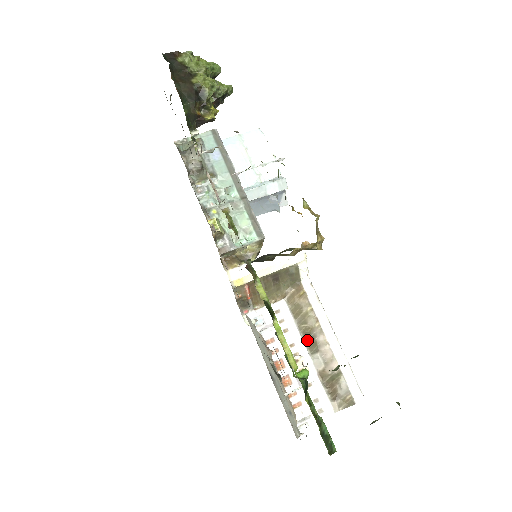
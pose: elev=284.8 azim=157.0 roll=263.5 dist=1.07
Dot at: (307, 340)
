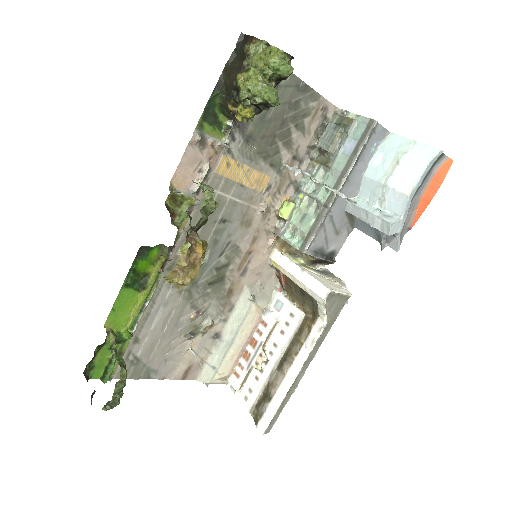
Dot at: (284, 356)
